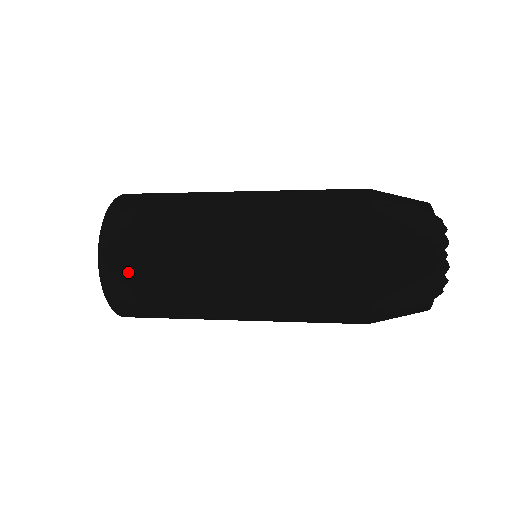
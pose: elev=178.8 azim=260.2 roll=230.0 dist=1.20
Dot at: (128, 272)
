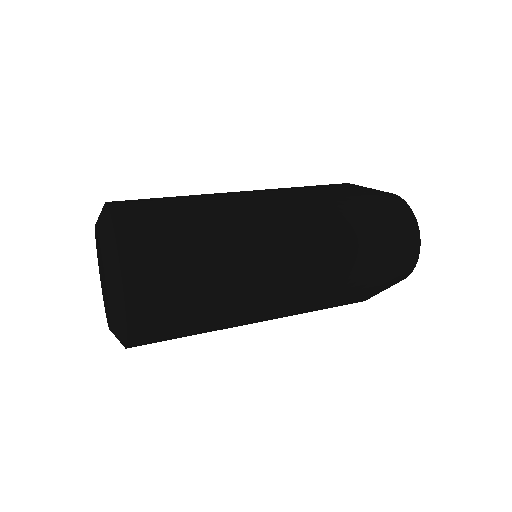
Dot at: (163, 304)
